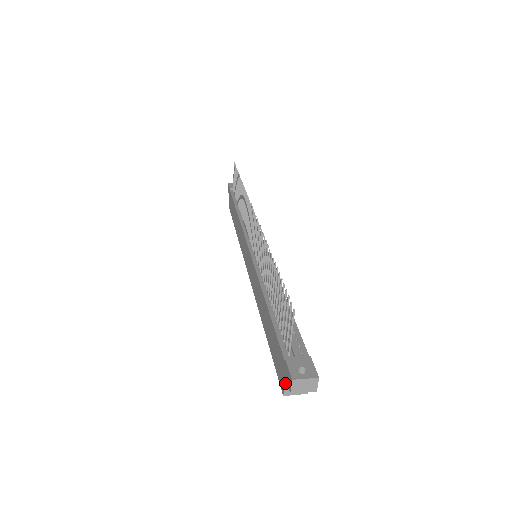
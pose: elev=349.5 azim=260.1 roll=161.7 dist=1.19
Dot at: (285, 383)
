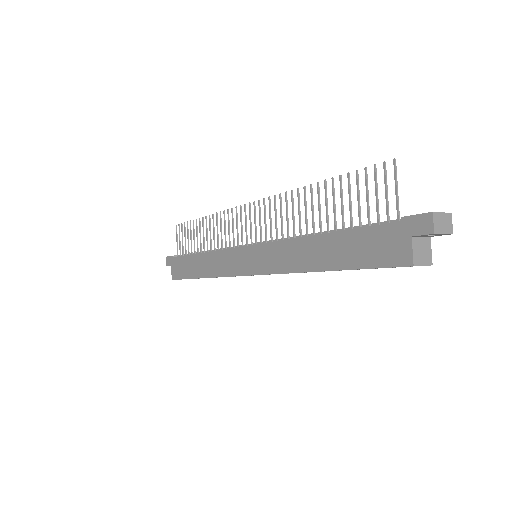
Dot at: (412, 245)
